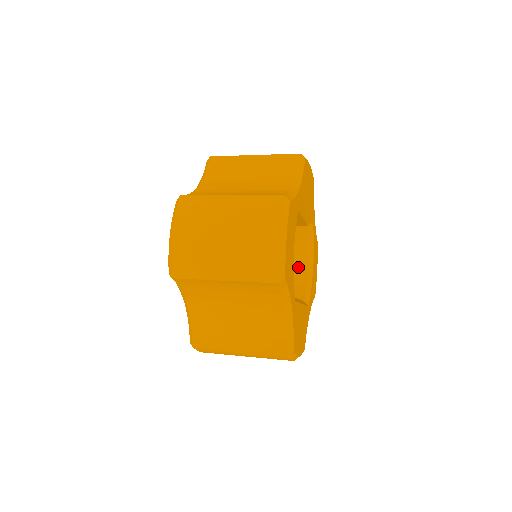
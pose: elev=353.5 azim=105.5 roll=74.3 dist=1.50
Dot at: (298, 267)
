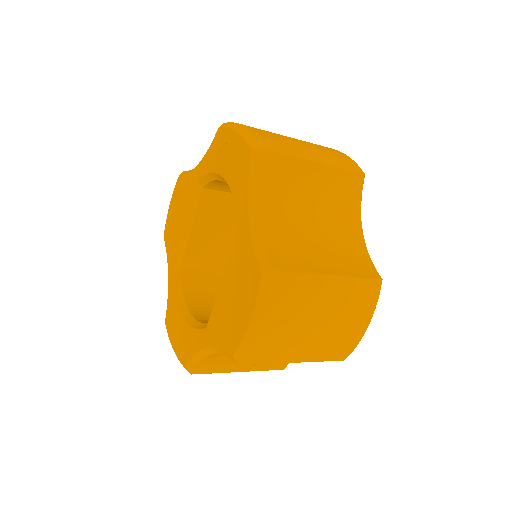
Dot at: occluded
